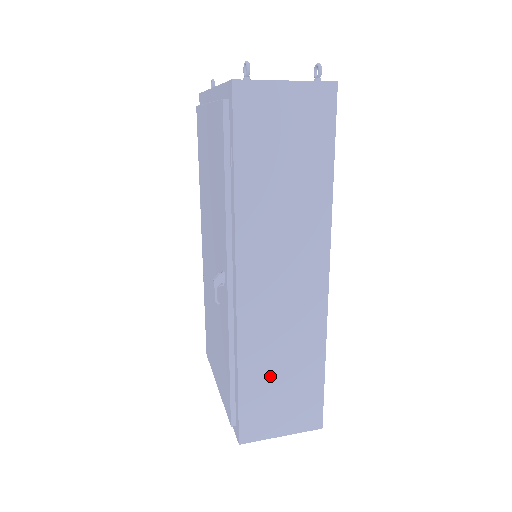
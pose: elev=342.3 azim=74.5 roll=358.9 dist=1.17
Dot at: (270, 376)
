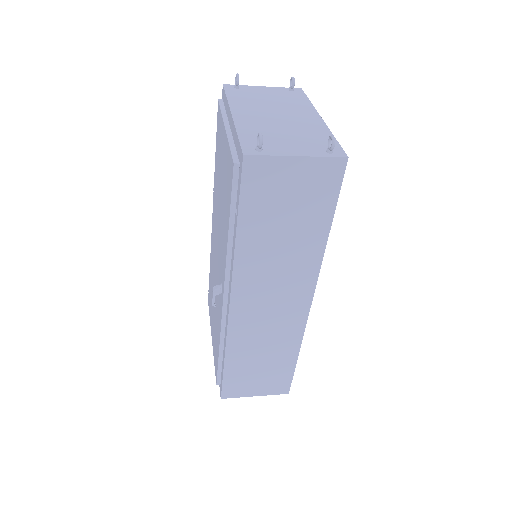
Dot at: (251, 362)
